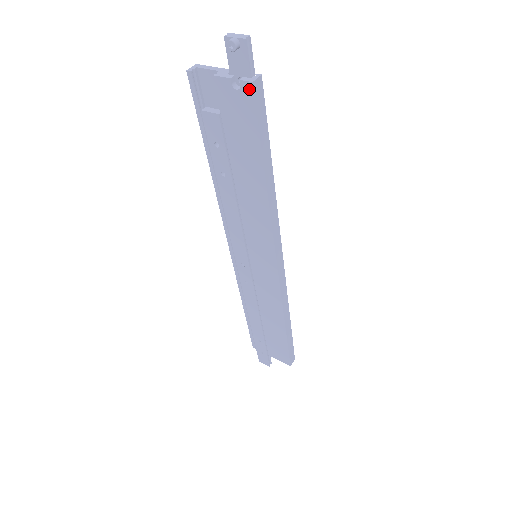
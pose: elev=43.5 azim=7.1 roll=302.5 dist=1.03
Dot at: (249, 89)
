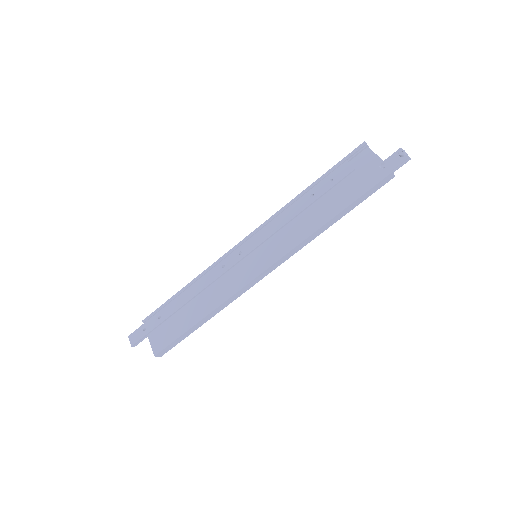
Dot at: (387, 173)
